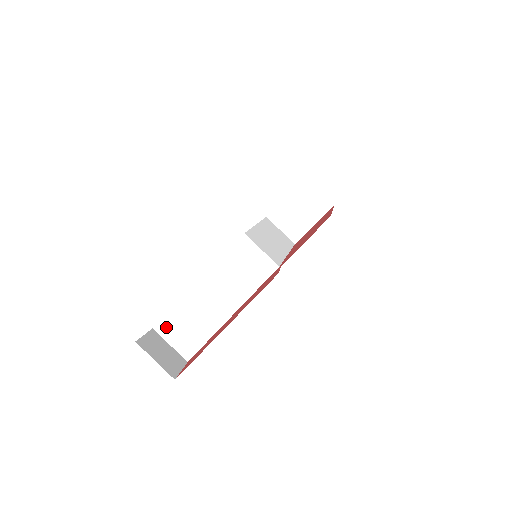
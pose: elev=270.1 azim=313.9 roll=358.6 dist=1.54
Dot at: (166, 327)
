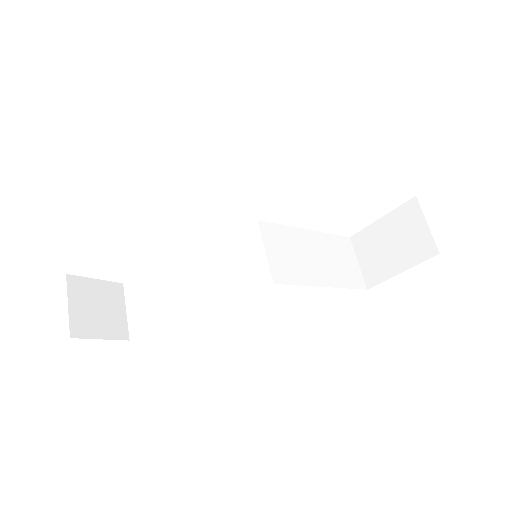
Dot at: (133, 289)
